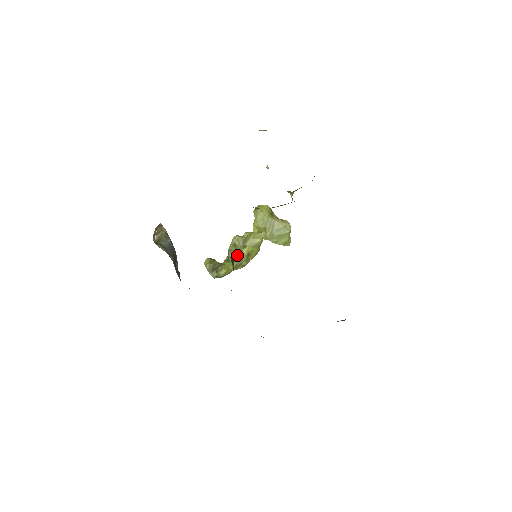
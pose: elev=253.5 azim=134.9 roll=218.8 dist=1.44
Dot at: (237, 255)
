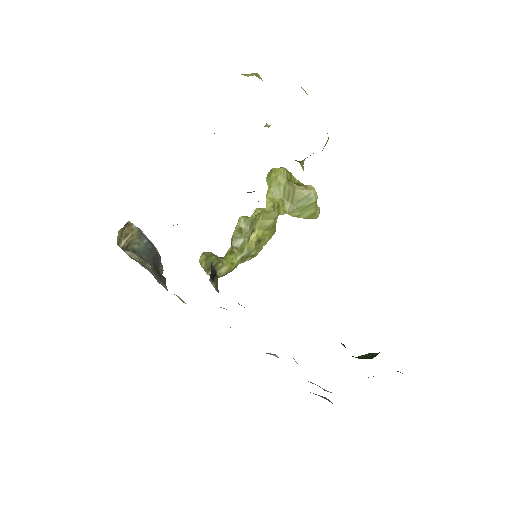
Dot at: (243, 243)
